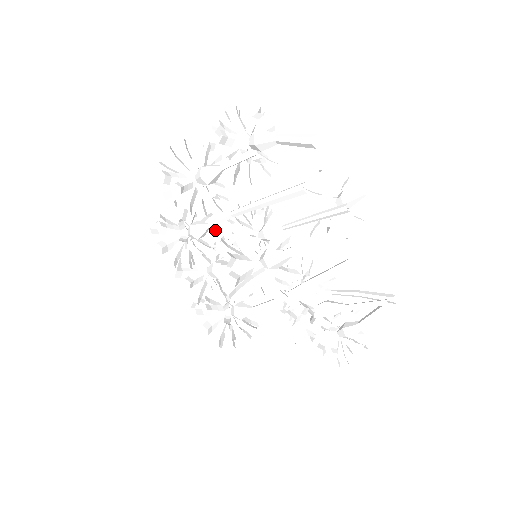
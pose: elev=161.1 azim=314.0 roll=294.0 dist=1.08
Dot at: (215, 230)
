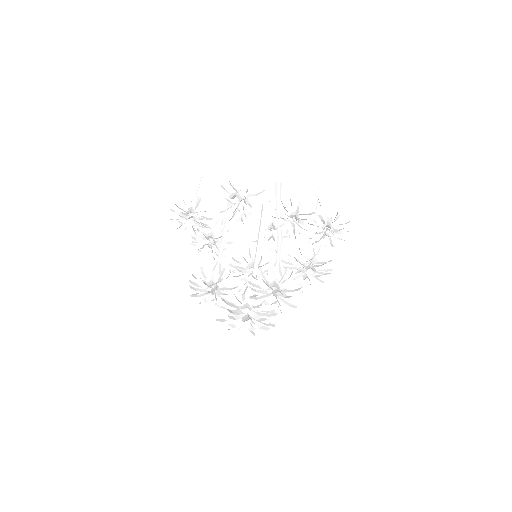
Dot at: occluded
